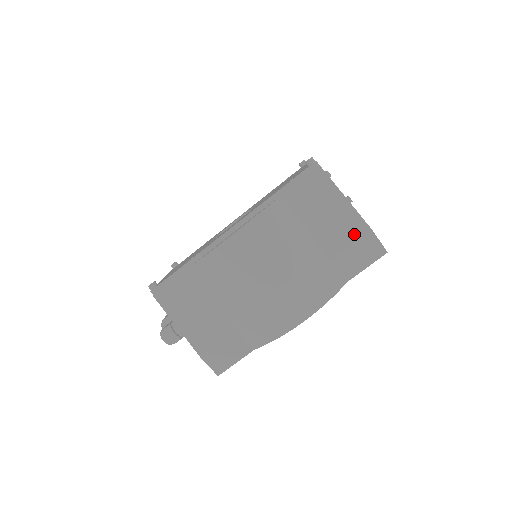
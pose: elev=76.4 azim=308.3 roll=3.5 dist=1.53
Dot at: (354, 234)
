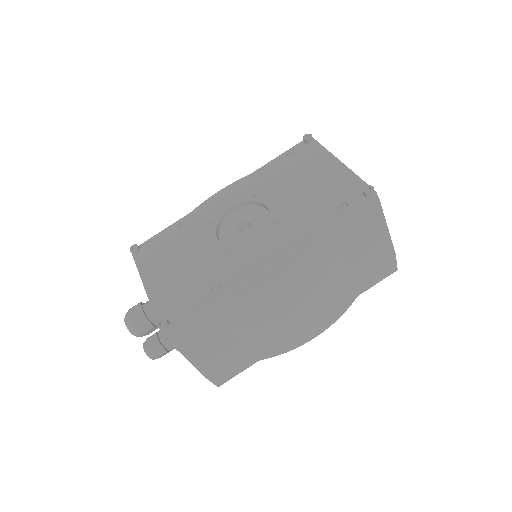
Dot at: (380, 259)
